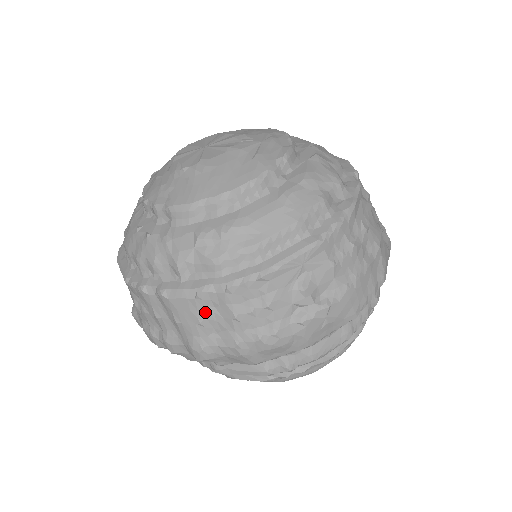
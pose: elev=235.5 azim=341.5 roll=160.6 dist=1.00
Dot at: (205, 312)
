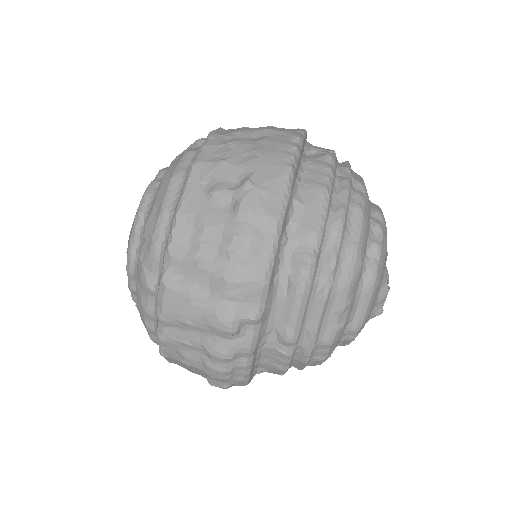
Dot at: (183, 287)
